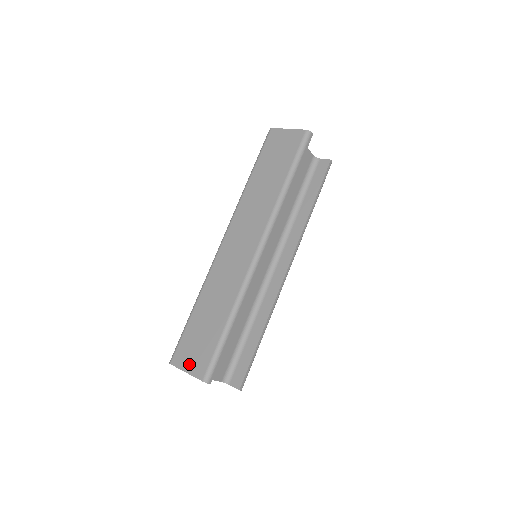
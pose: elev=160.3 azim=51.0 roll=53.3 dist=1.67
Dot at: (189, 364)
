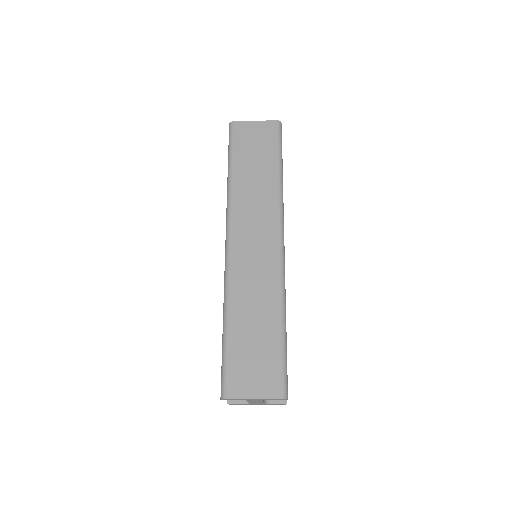
Dot at: (254, 388)
